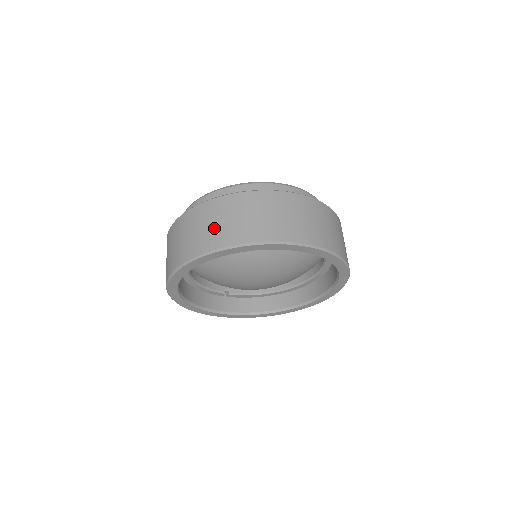
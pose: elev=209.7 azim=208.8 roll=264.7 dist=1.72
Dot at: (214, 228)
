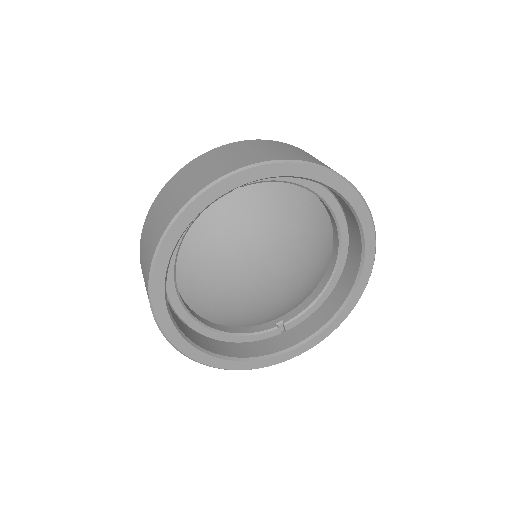
Dot at: (148, 243)
